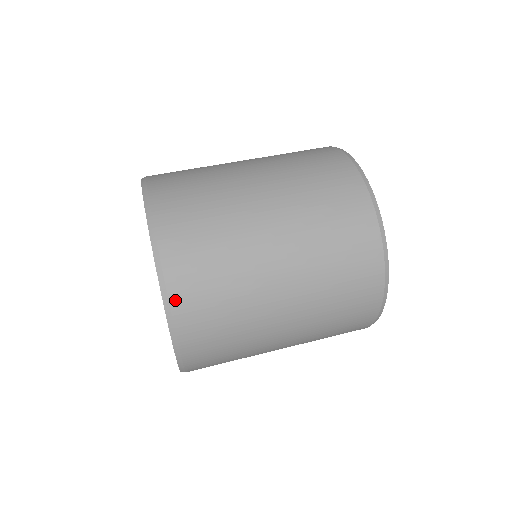
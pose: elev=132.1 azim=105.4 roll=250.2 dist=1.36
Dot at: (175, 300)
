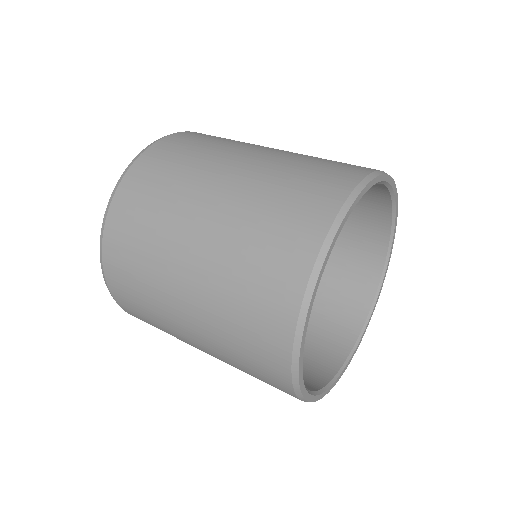
Dot at: (108, 273)
